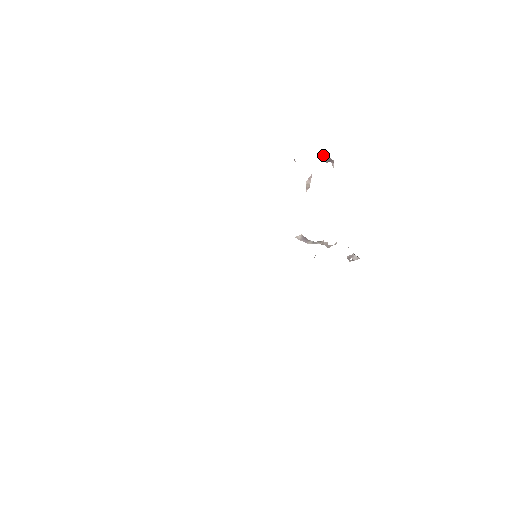
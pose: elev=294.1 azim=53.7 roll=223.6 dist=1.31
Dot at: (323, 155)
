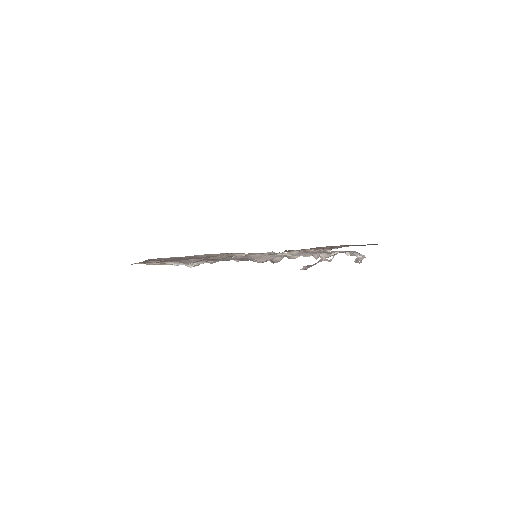
Dot at: occluded
